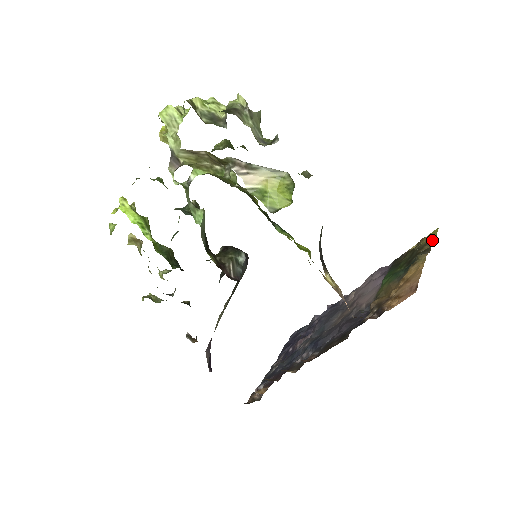
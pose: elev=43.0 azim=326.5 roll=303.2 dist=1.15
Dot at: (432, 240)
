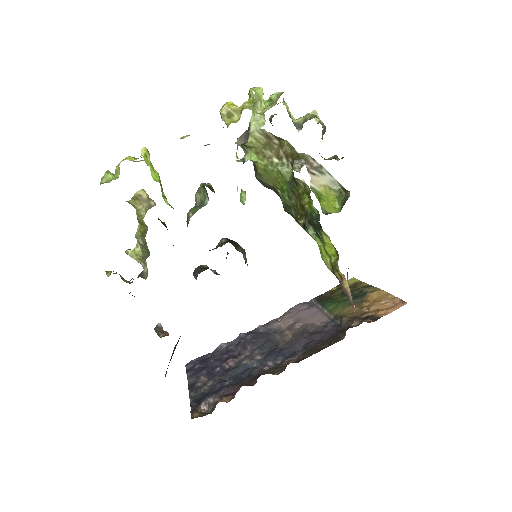
Dot at: (361, 282)
